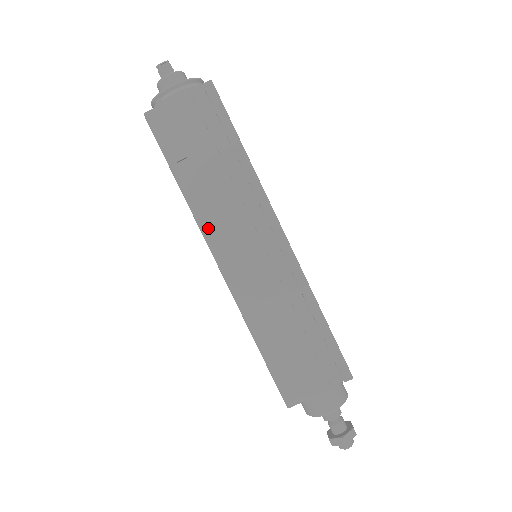
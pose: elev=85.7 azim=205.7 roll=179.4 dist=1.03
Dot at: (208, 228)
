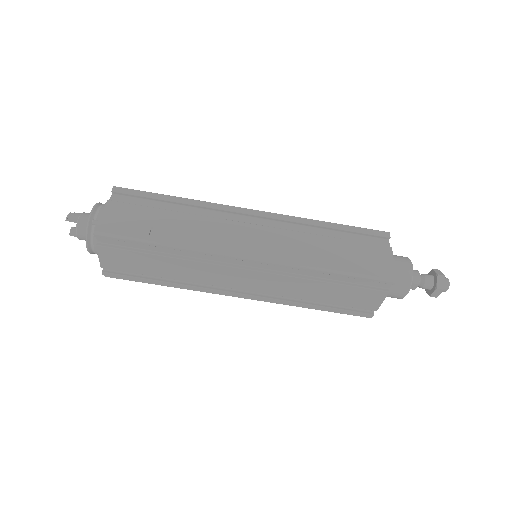
Dot at: (215, 246)
